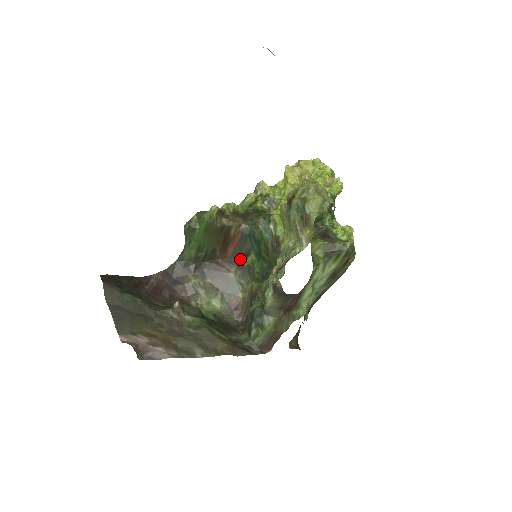
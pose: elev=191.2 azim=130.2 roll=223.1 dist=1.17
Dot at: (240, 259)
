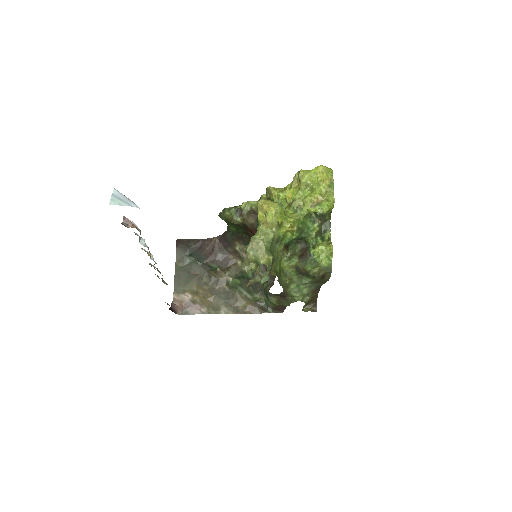
Dot at: occluded
